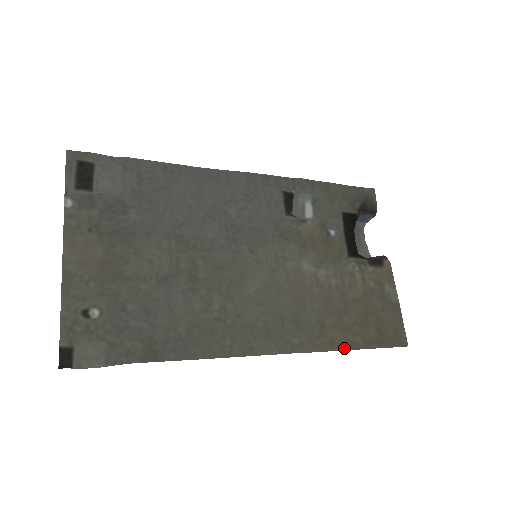
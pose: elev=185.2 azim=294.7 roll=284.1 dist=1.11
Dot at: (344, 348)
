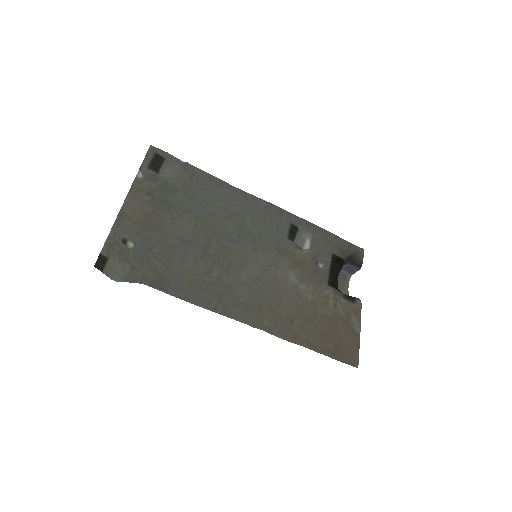
Dot at: (303, 345)
